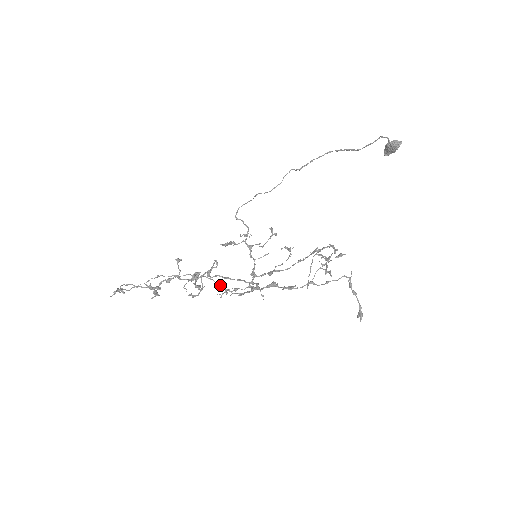
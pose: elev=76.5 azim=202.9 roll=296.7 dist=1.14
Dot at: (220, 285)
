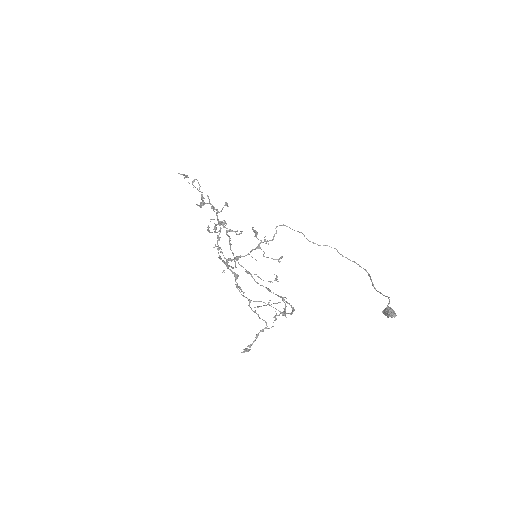
Dot at: (219, 239)
